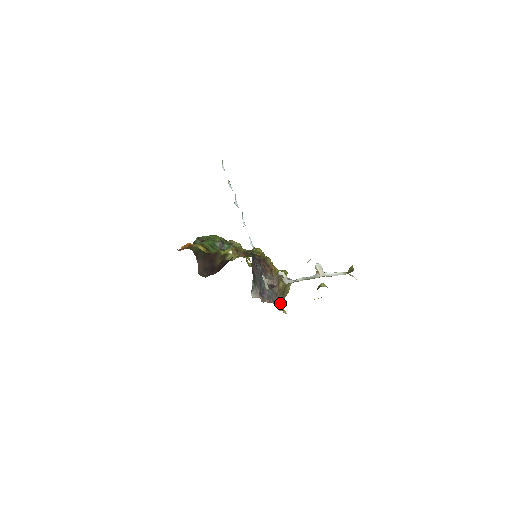
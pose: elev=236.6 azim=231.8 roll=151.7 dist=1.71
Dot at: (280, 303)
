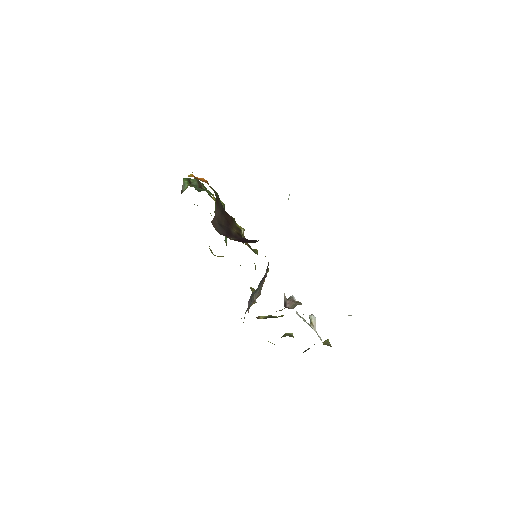
Dot at: occluded
